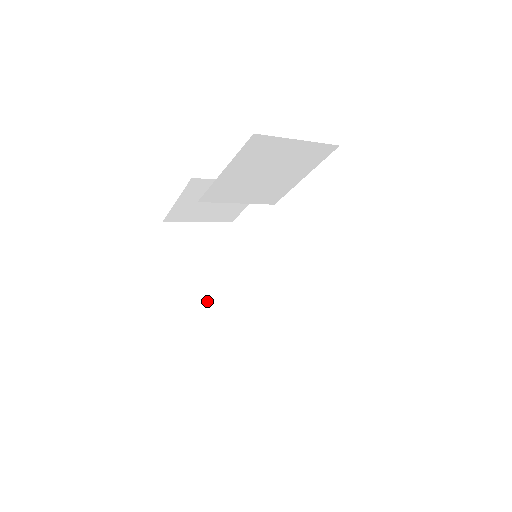
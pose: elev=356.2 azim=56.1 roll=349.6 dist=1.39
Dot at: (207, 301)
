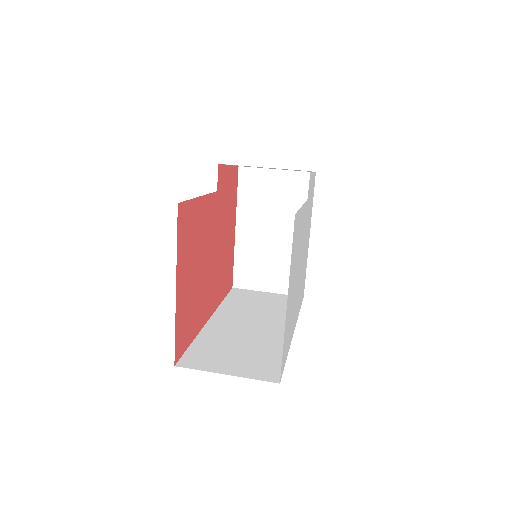
Dot at: (262, 247)
